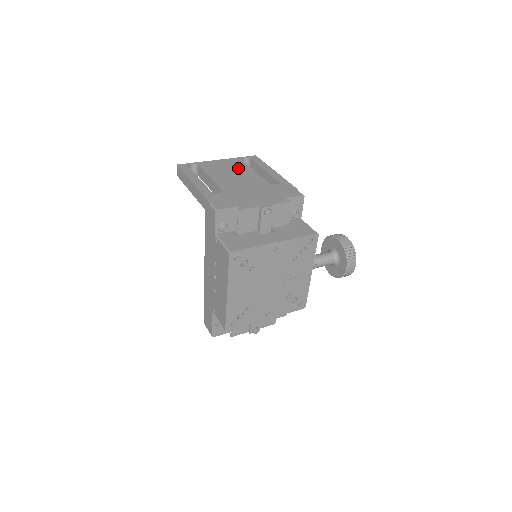
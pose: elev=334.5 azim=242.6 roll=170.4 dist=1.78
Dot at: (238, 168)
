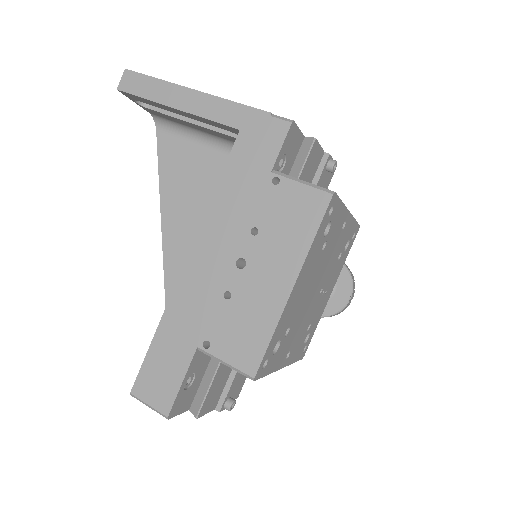
Dot at: occluded
